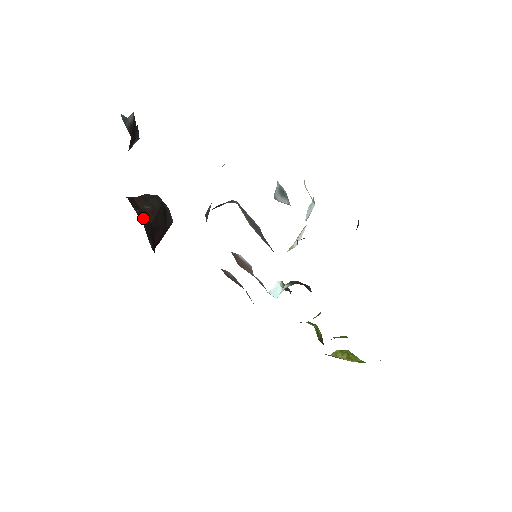
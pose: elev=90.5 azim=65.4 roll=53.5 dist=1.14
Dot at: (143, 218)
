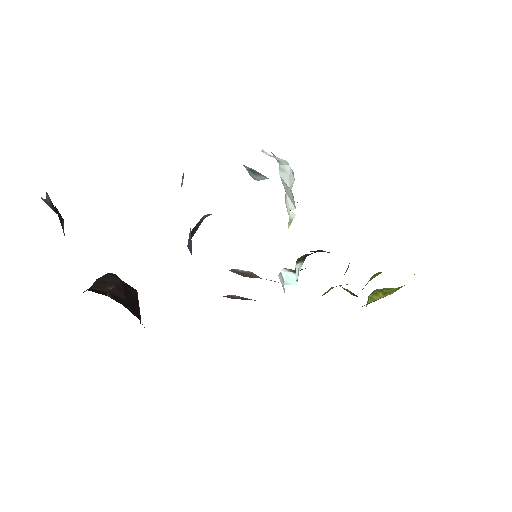
Dot at: (117, 300)
